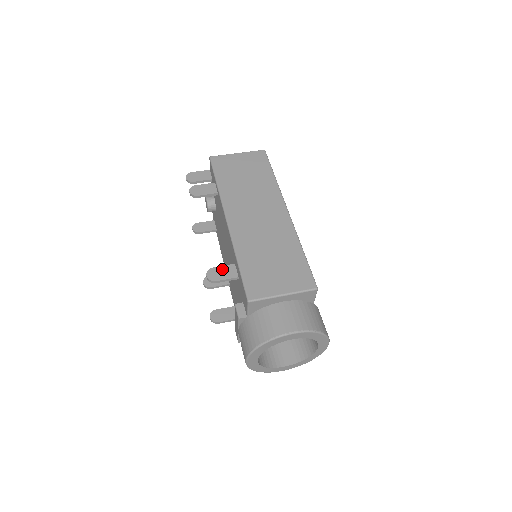
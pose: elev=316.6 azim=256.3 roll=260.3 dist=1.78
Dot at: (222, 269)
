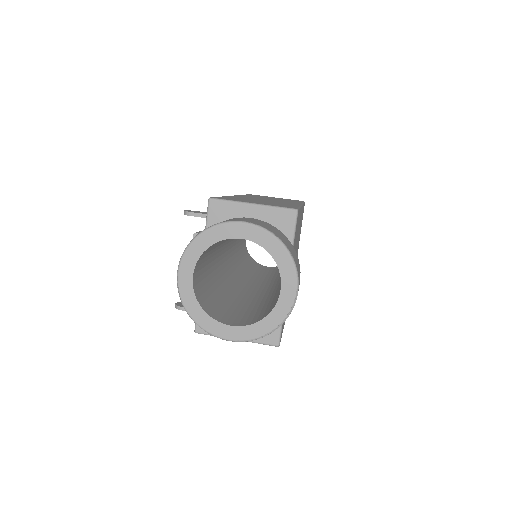
Dot at: (205, 212)
